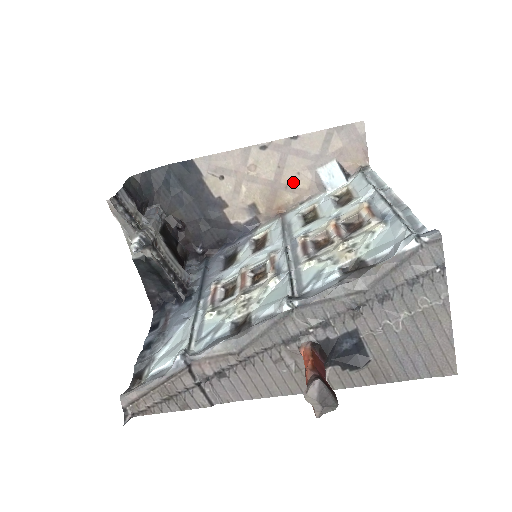
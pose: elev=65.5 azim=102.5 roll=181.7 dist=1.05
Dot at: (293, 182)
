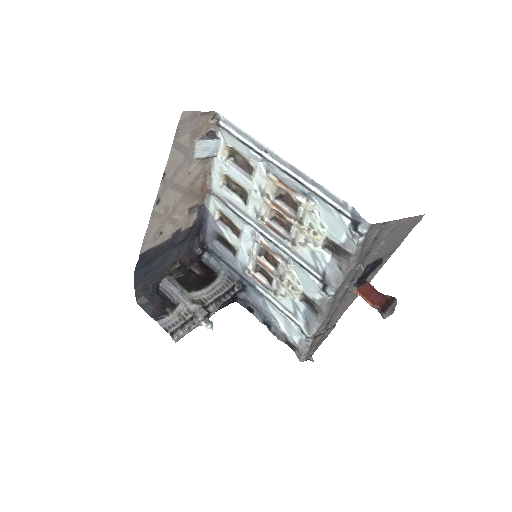
Dot at: (192, 178)
